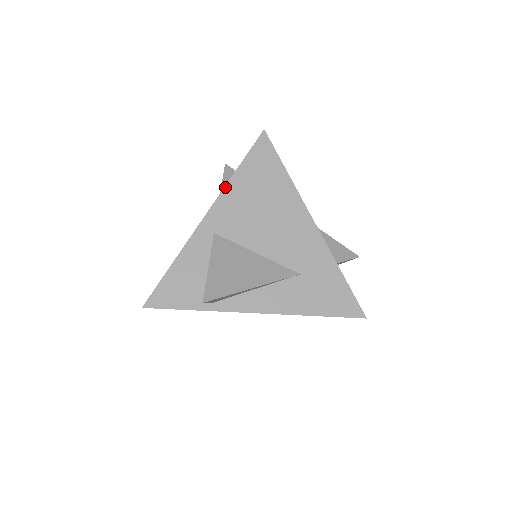
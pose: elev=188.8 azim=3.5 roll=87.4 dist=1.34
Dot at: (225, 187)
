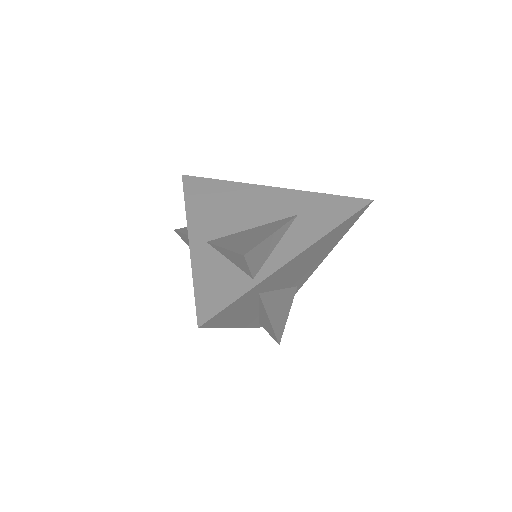
Dot at: (186, 215)
